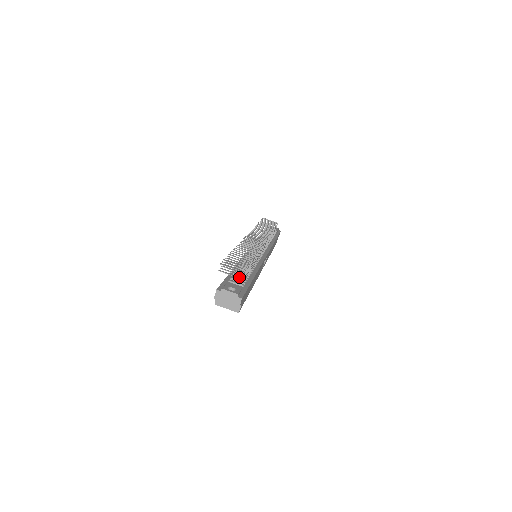
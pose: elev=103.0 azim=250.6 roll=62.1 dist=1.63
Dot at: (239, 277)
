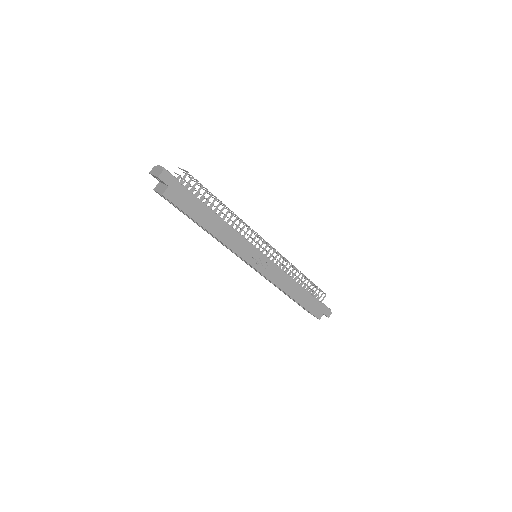
Dot at: occluded
